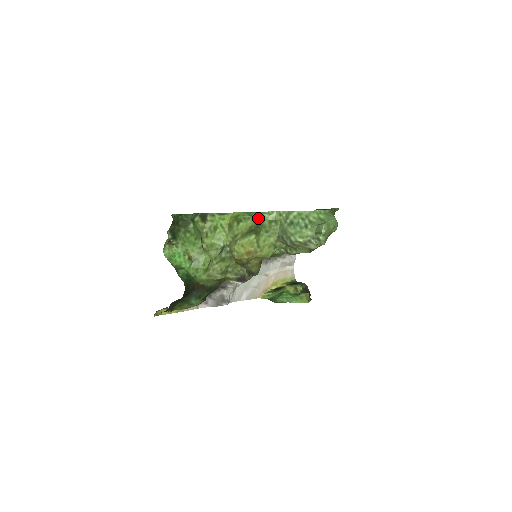
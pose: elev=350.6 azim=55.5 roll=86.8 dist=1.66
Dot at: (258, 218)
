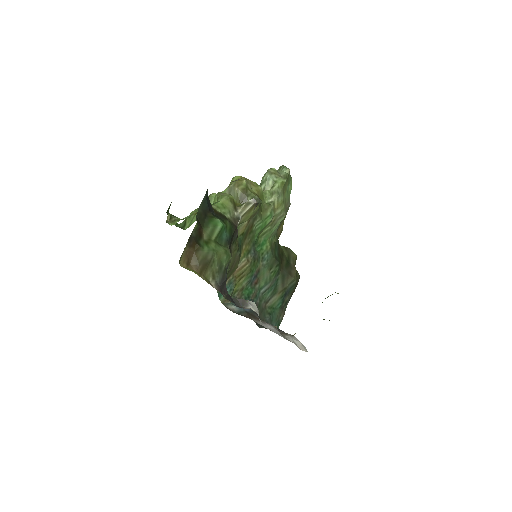
Dot at: occluded
